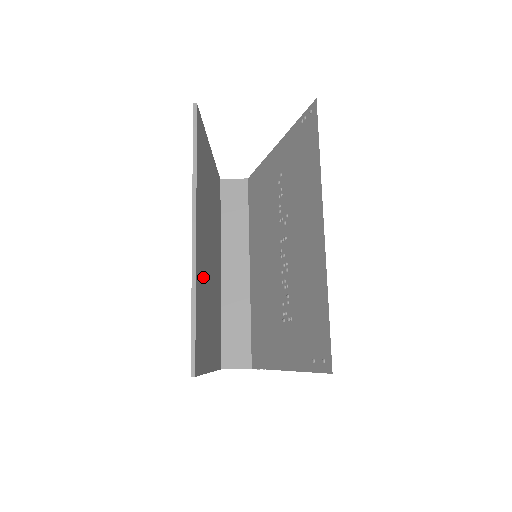
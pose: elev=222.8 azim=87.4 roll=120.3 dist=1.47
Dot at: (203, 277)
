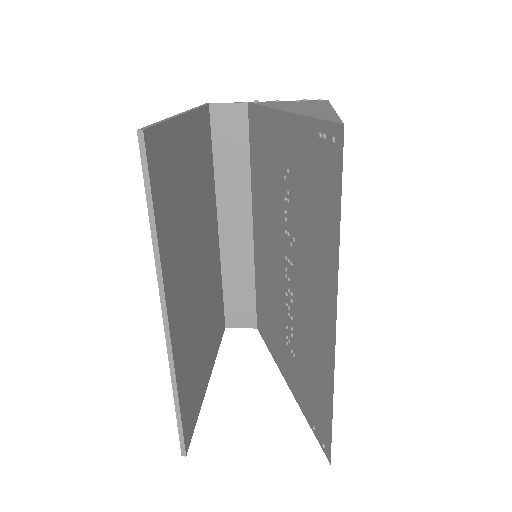
Dot at: (187, 329)
